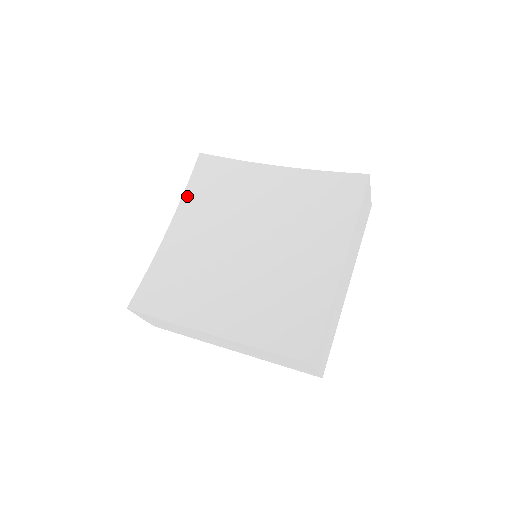
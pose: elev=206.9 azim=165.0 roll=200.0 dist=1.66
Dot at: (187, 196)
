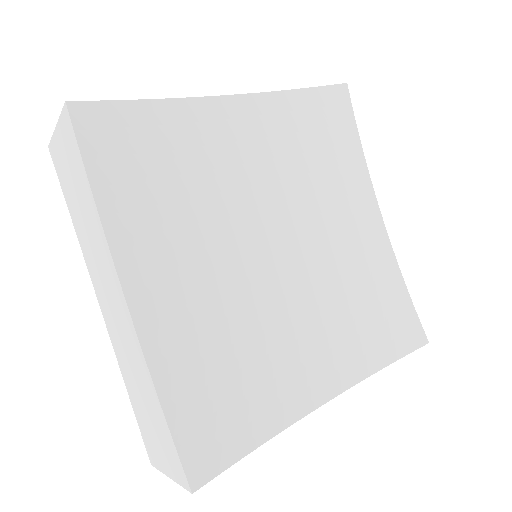
Dot at: (110, 214)
